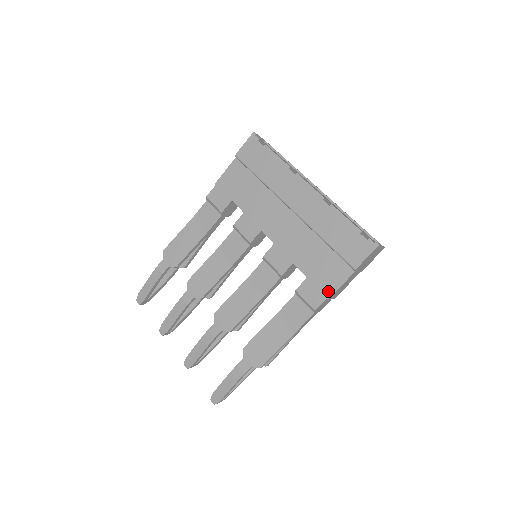
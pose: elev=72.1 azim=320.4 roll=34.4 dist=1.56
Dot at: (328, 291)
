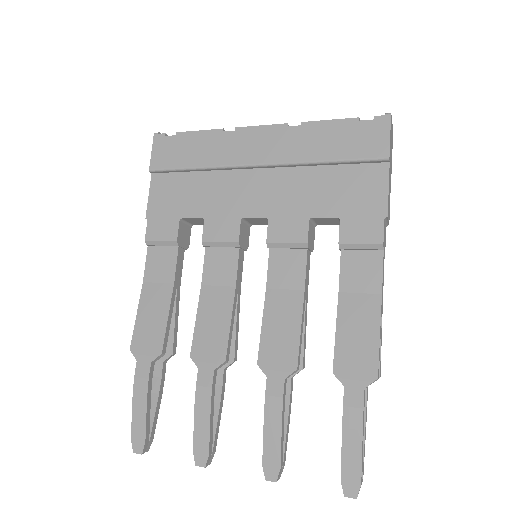
Dot at: (378, 209)
